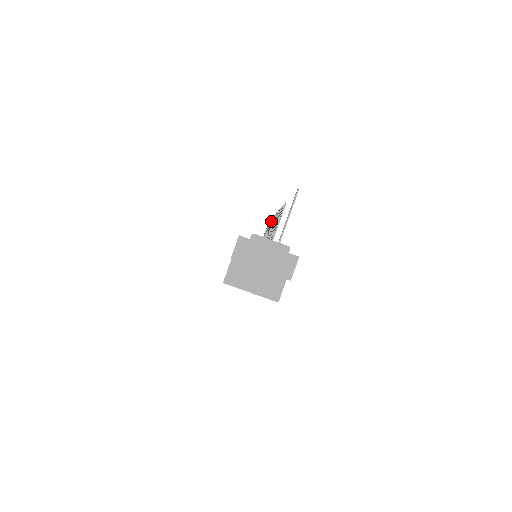
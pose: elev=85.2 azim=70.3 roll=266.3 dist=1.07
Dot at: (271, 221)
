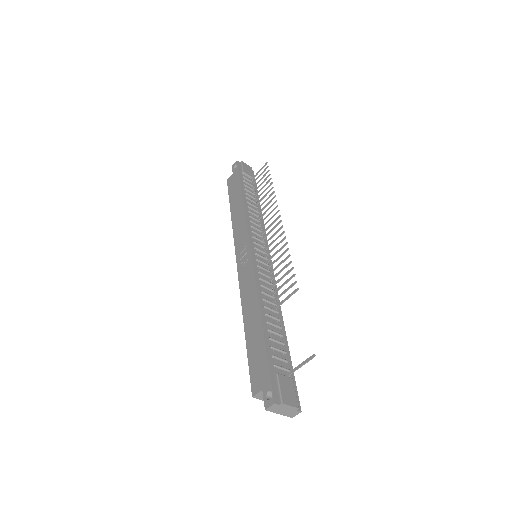
Dot at: (273, 204)
